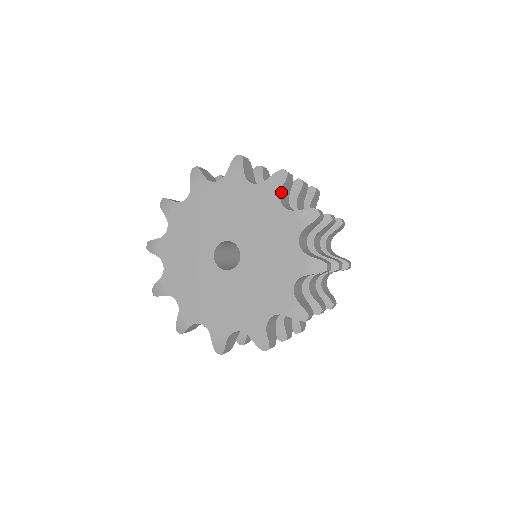
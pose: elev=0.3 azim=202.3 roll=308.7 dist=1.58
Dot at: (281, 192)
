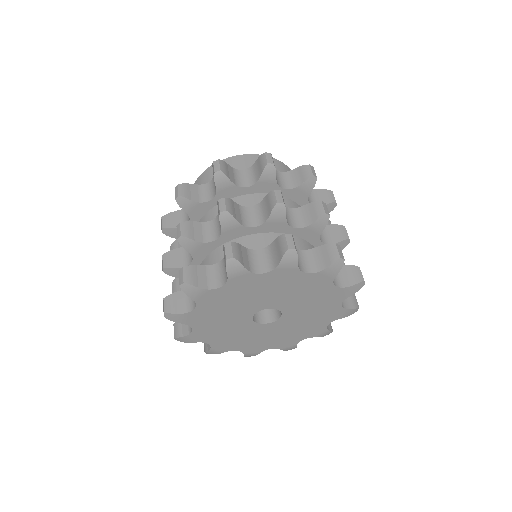
Dot at: (297, 265)
